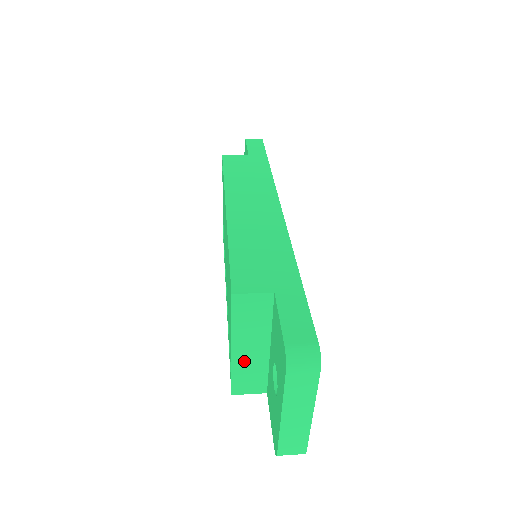
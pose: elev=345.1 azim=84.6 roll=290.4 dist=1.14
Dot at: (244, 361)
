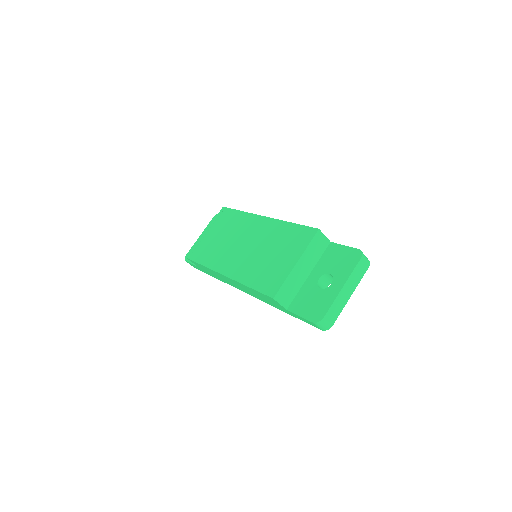
Dot at: (295, 276)
